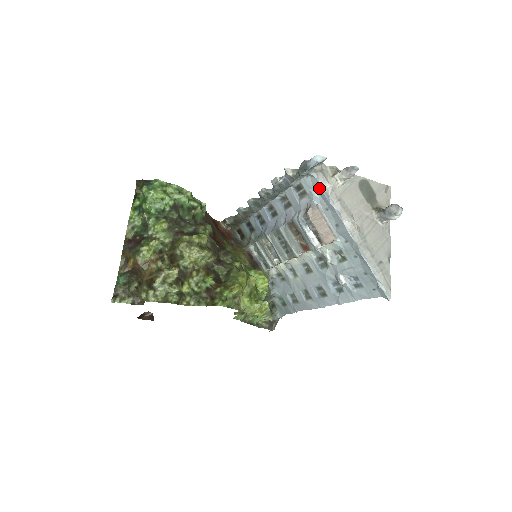
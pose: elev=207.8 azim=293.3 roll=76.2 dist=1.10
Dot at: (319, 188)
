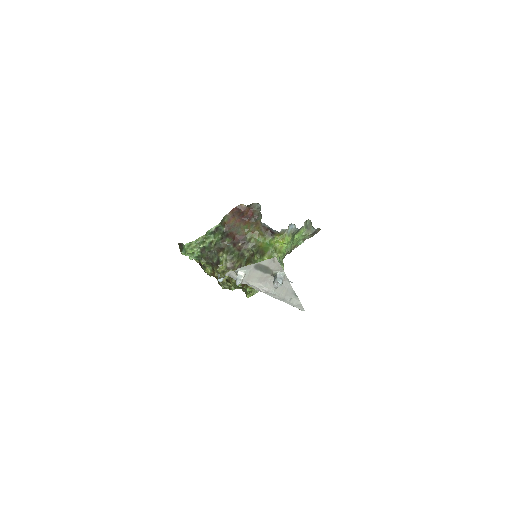
Dot at: occluded
